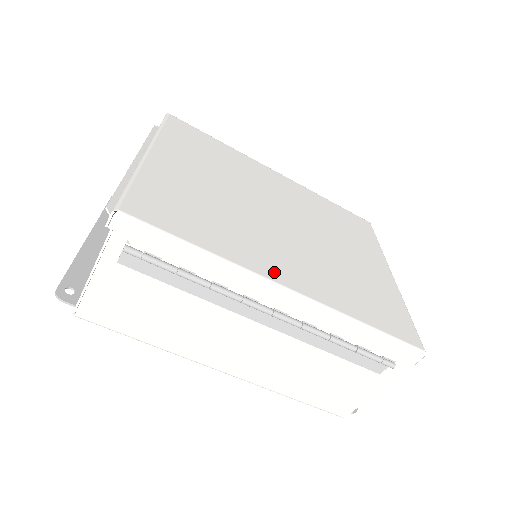
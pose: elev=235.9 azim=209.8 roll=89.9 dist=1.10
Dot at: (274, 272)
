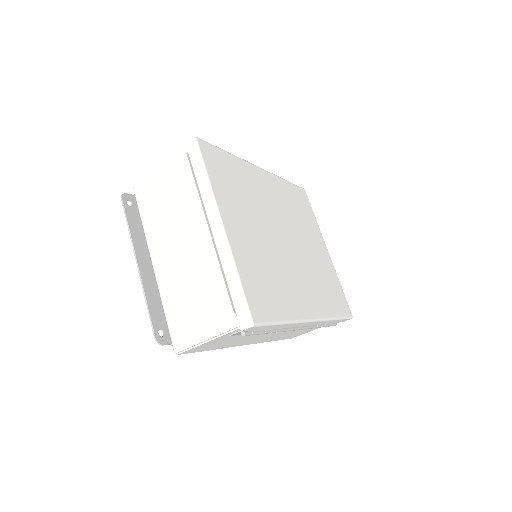
Dot at: (306, 310)
